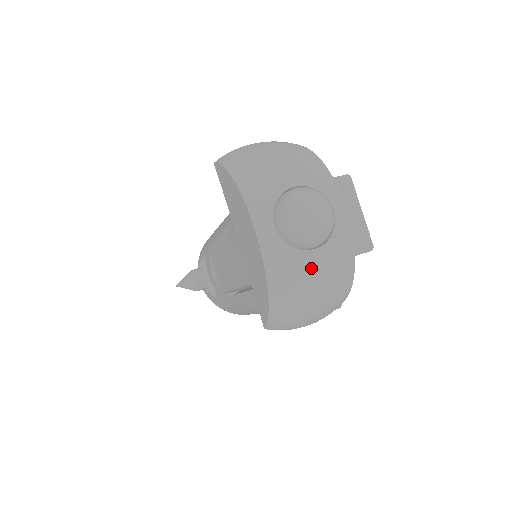
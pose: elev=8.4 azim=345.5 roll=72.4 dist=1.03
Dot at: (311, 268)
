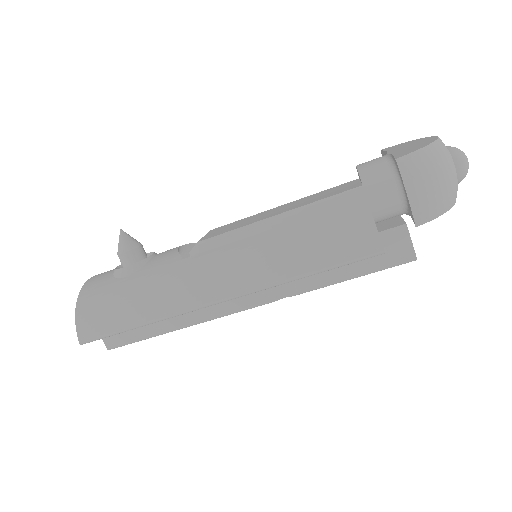
Dot at: (452, 167)
